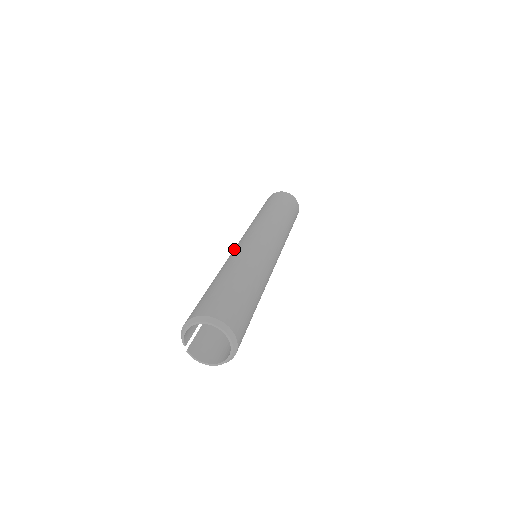
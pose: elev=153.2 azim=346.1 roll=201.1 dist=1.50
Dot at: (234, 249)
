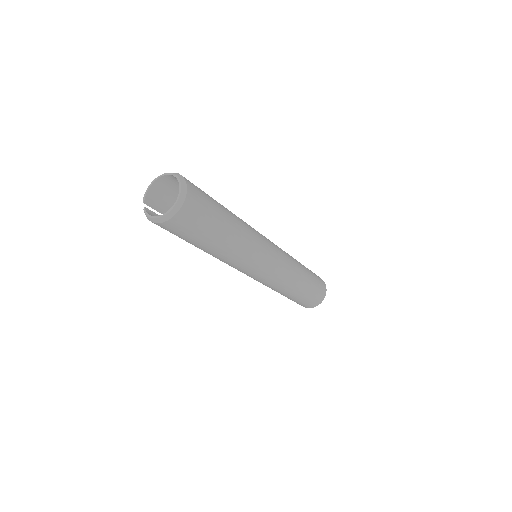
Dot at: occluded
